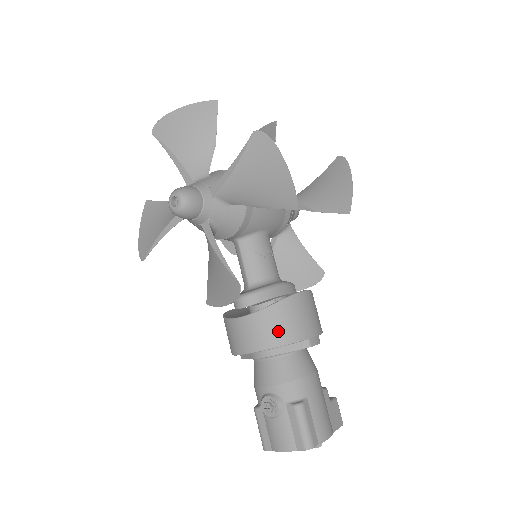
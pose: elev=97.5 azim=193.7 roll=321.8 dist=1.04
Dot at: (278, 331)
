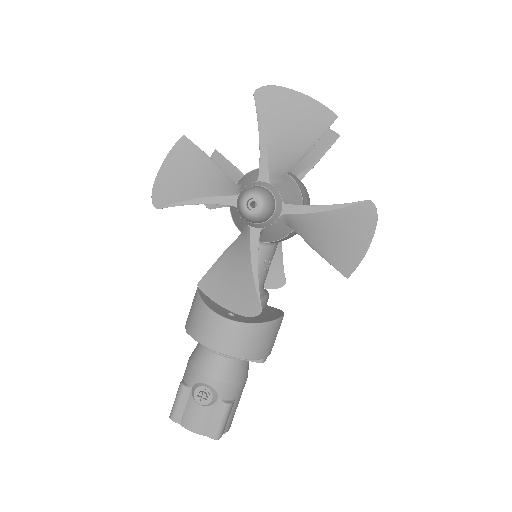
Dot at: (252, 347)
